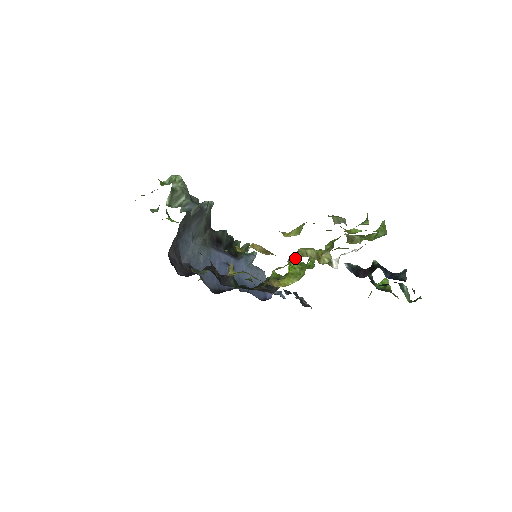
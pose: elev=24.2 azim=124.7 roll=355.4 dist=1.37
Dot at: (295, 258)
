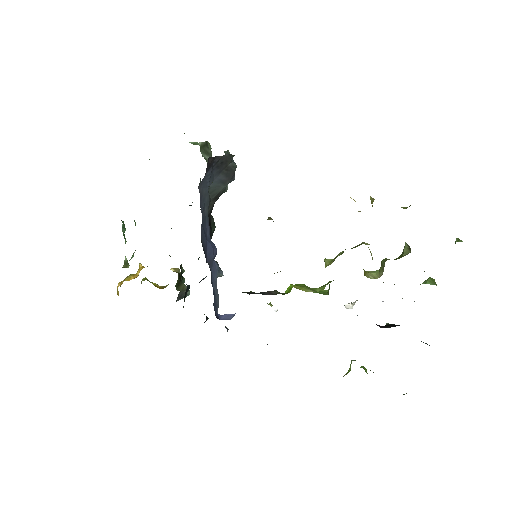
Dot at: (363, 243)
